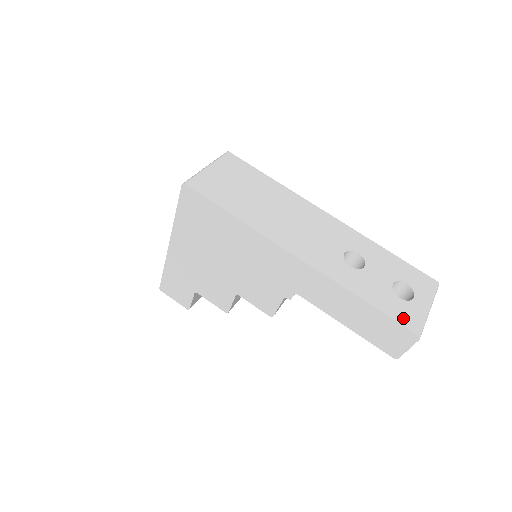
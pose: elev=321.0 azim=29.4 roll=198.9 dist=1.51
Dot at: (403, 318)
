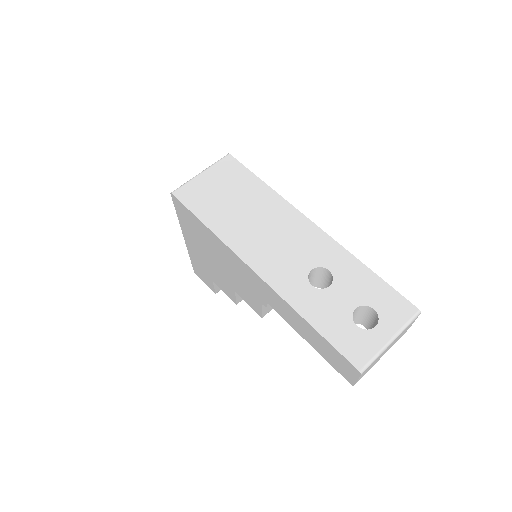
Dot at: (349, 349)
